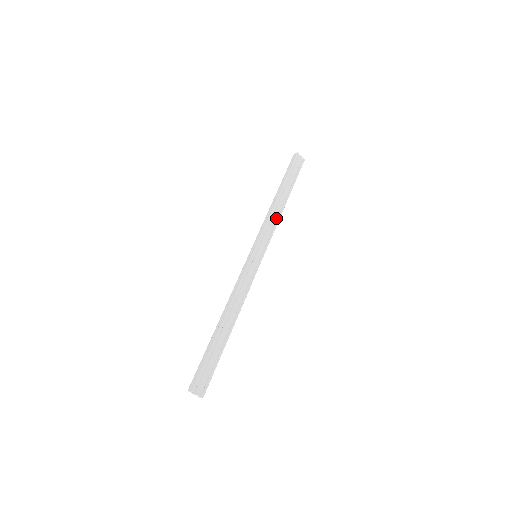
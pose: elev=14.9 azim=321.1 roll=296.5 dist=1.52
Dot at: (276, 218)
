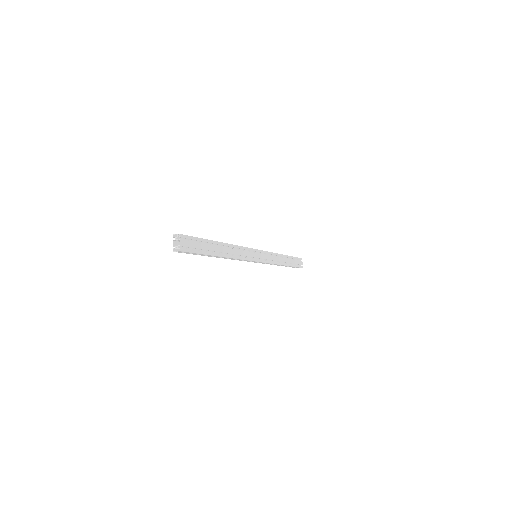
Dot at: (276, 262)
